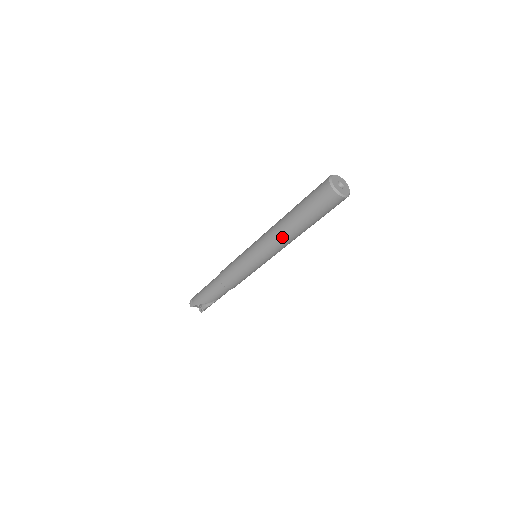
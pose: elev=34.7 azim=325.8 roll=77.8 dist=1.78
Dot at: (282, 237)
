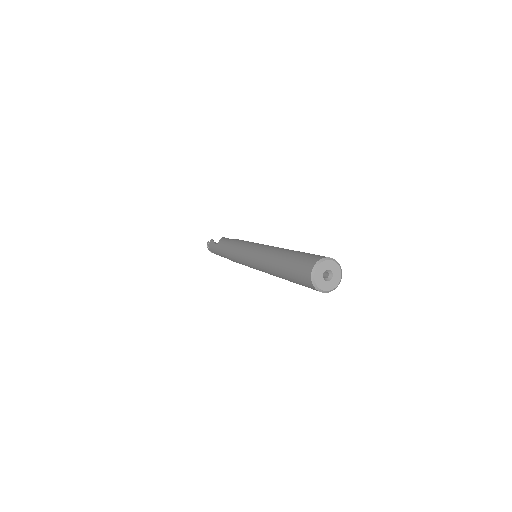
Dot at: occluded
